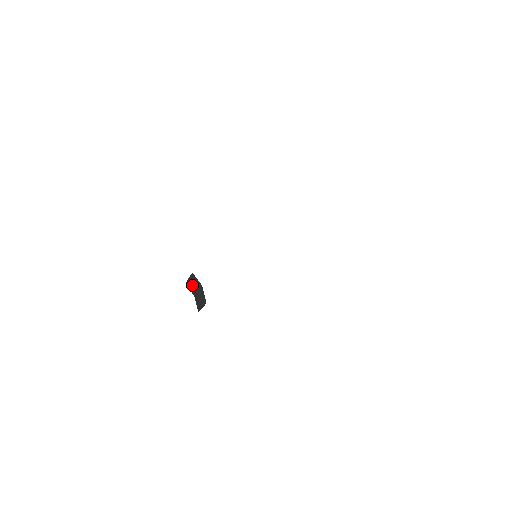
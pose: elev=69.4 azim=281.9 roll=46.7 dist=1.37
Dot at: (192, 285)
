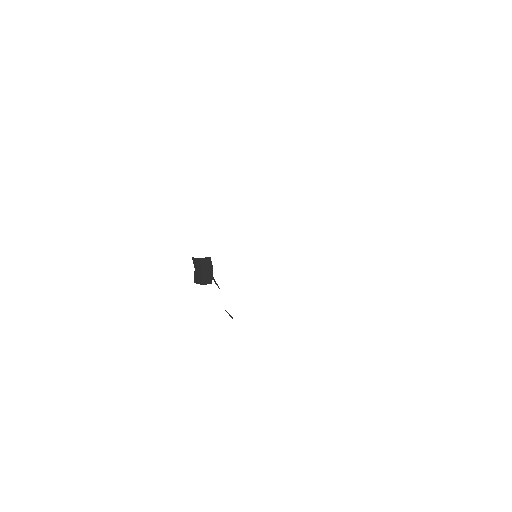
Dot at: (202, 263)
